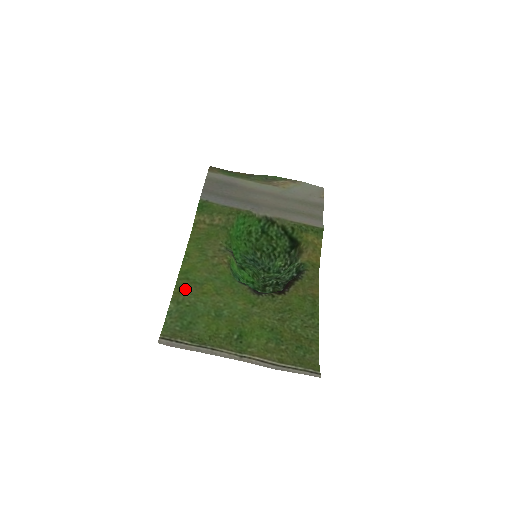
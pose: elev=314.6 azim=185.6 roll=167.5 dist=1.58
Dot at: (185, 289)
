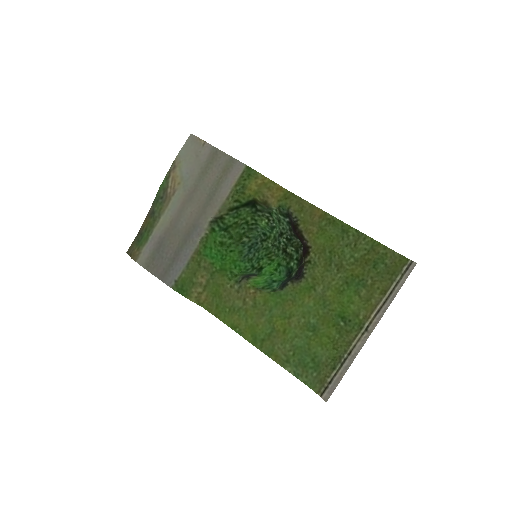
Dot at: (274, 348)
